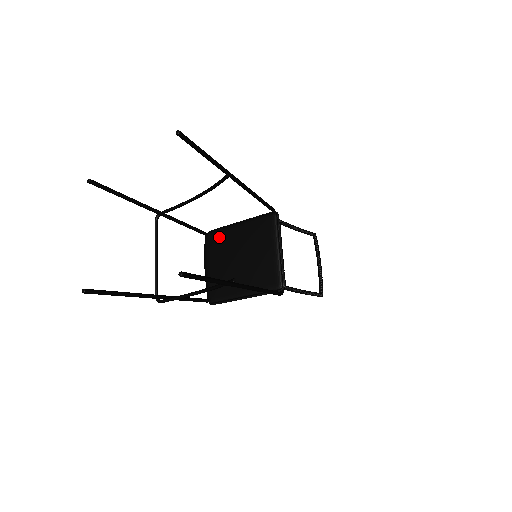
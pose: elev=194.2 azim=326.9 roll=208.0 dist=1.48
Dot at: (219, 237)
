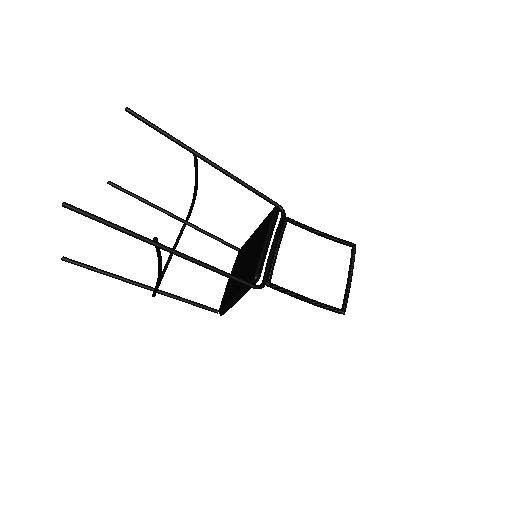
Dot at: (243, 248)
